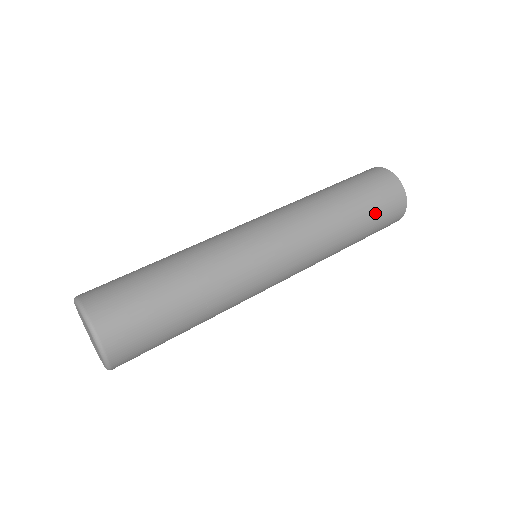
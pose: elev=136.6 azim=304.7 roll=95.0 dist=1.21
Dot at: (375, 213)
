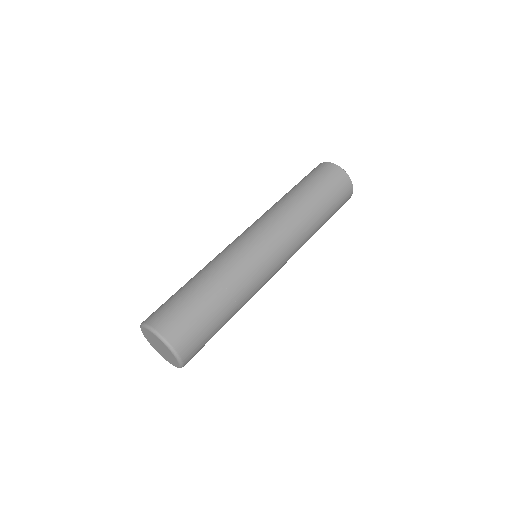
Dot at: occluded
